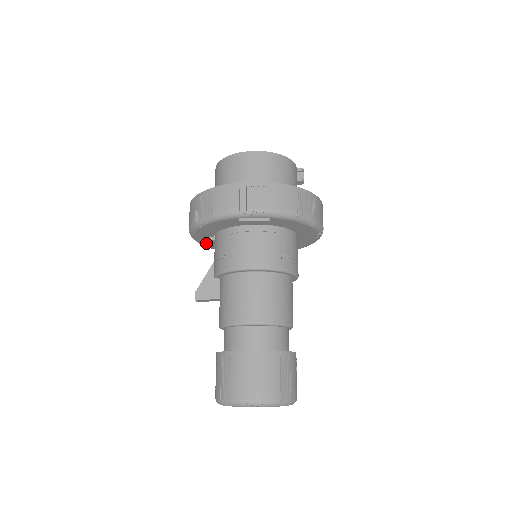
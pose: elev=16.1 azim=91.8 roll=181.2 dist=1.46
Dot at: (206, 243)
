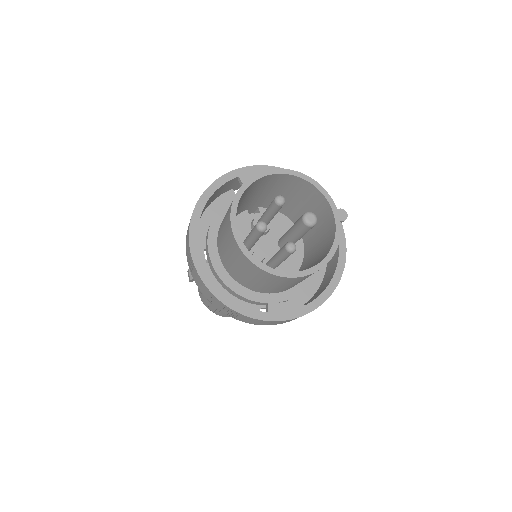
Dot at: (199, 240)
